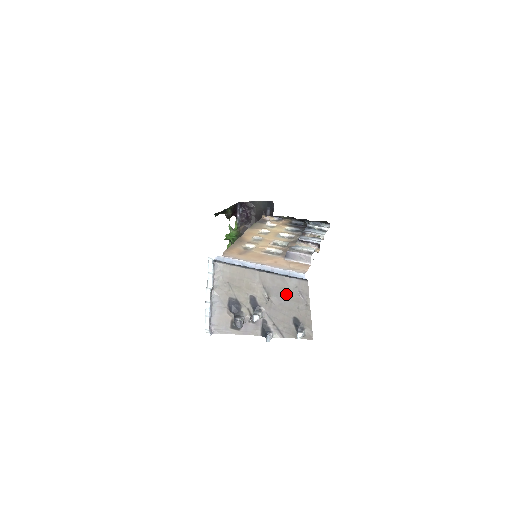
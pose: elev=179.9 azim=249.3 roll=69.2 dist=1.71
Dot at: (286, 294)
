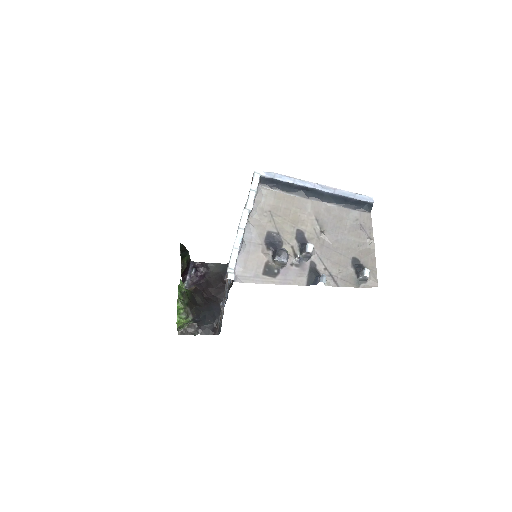
Dot at: (344, 228)
